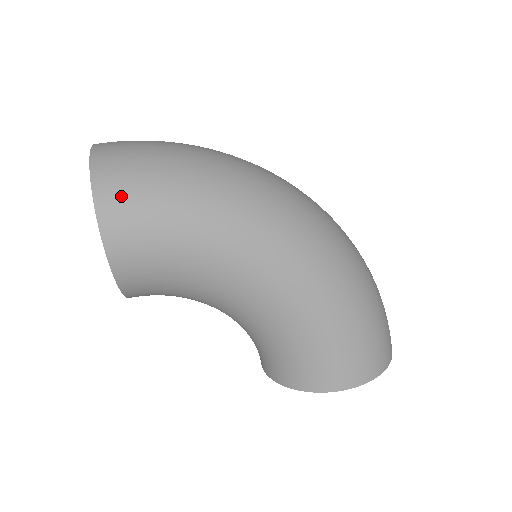
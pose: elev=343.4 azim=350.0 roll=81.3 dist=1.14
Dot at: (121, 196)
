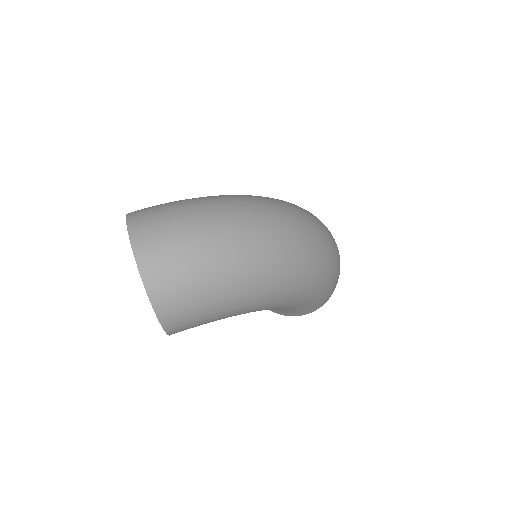
Dot at: (180, 315)
